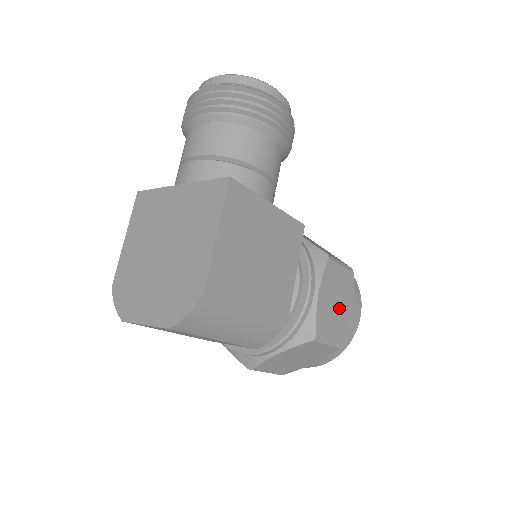
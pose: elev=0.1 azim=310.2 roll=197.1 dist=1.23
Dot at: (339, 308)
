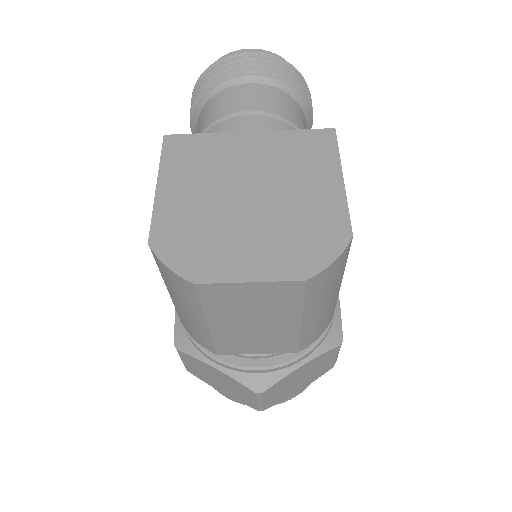
Dot at: occluded
